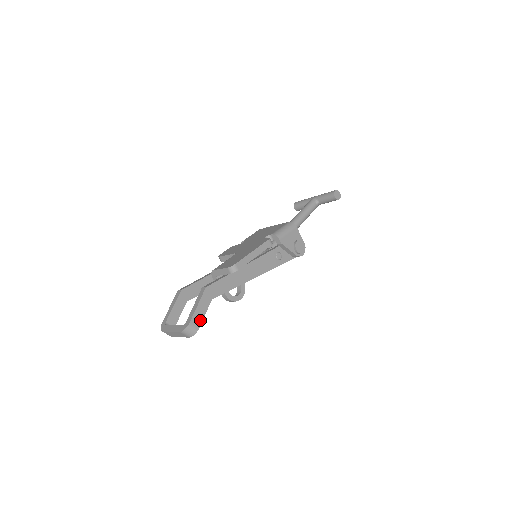
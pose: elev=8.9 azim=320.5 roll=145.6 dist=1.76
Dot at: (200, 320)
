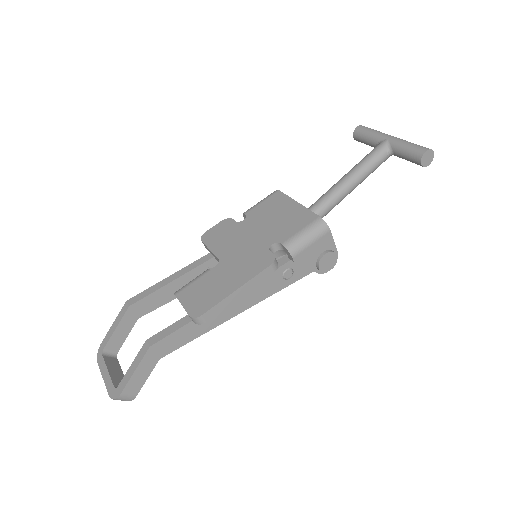
Dot at: (138, 387)
